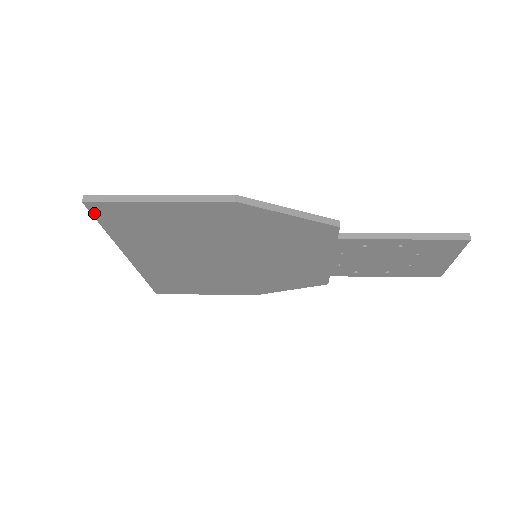
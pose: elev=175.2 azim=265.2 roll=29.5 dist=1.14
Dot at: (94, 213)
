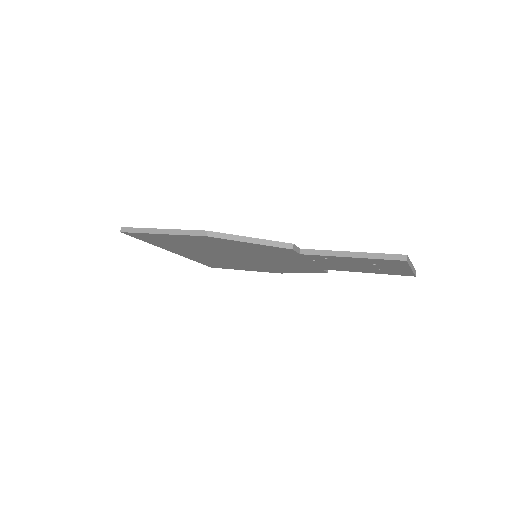
Dot at: (132, 236)
